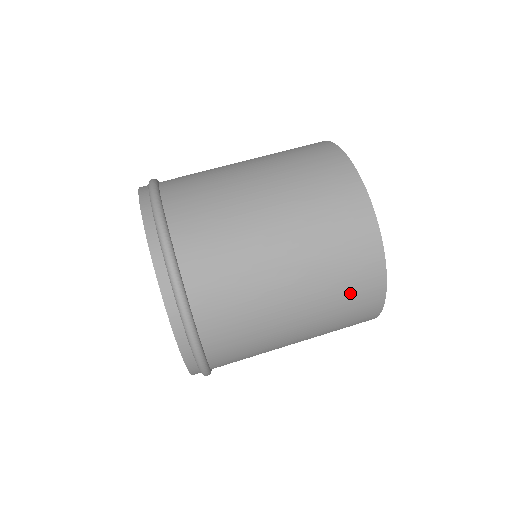
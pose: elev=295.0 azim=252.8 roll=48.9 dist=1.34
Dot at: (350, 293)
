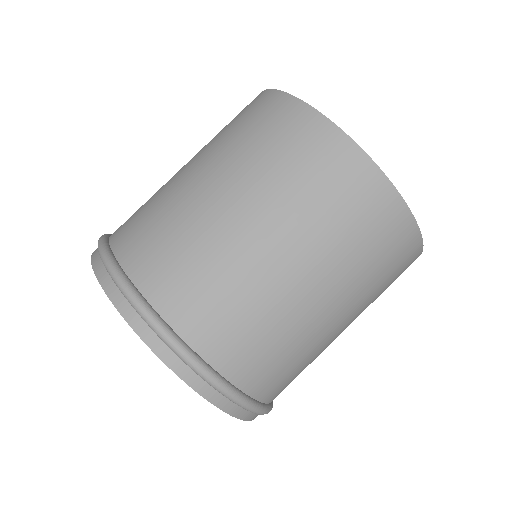
Dot at: occluded
